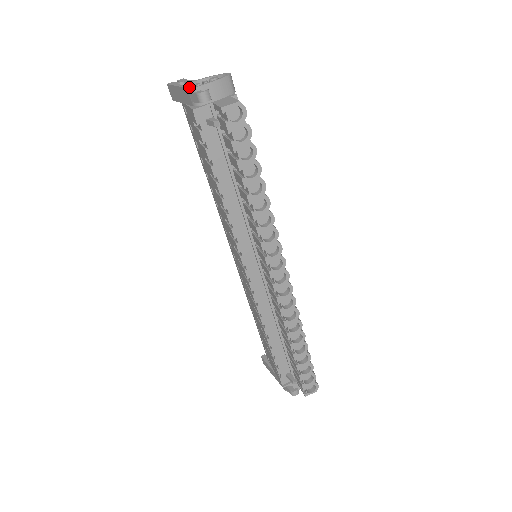
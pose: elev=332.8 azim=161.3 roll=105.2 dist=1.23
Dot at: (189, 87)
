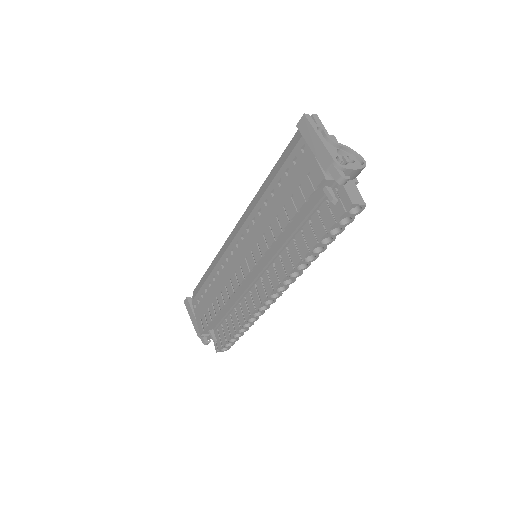
Dot at: (336, 160)
